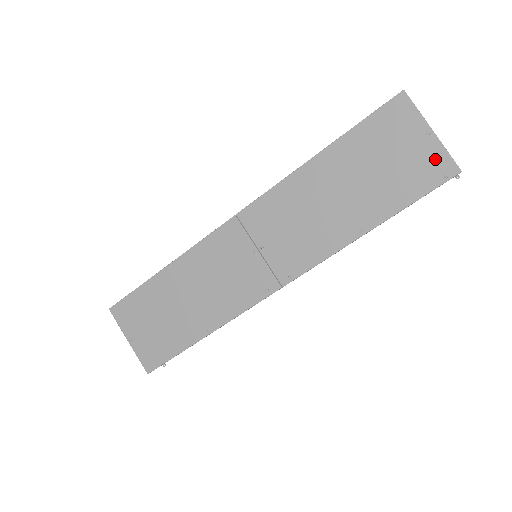
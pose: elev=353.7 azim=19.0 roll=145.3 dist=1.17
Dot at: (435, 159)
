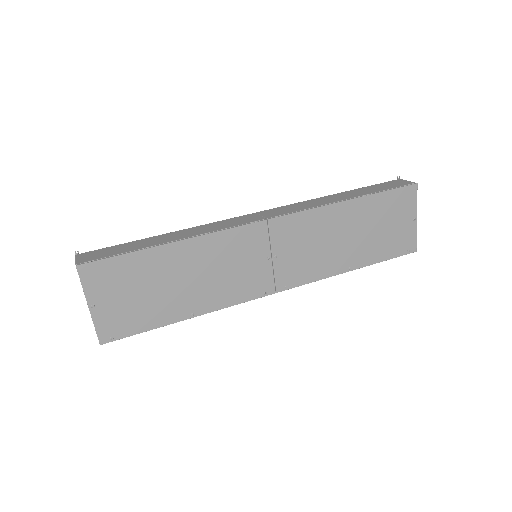
Dot at: (409, 238)
